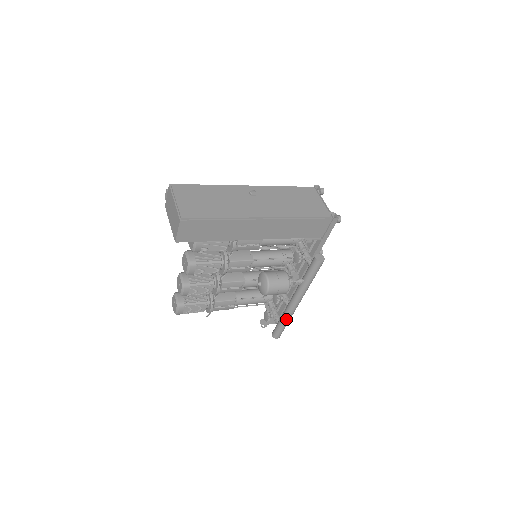
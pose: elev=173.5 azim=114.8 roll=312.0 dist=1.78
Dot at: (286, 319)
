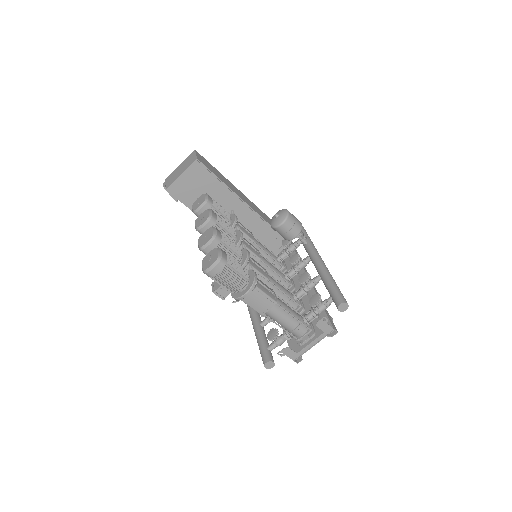
Dot at: (330, 277)
